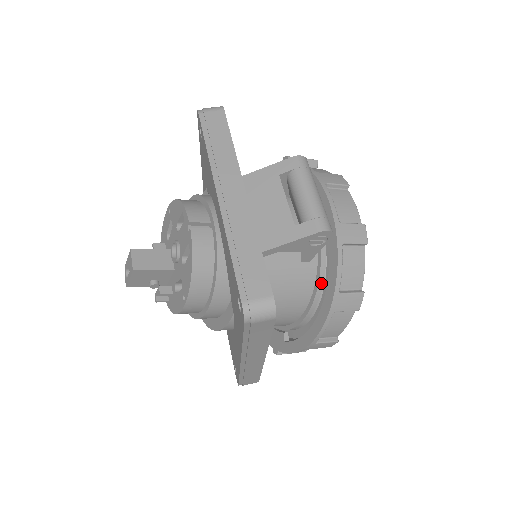
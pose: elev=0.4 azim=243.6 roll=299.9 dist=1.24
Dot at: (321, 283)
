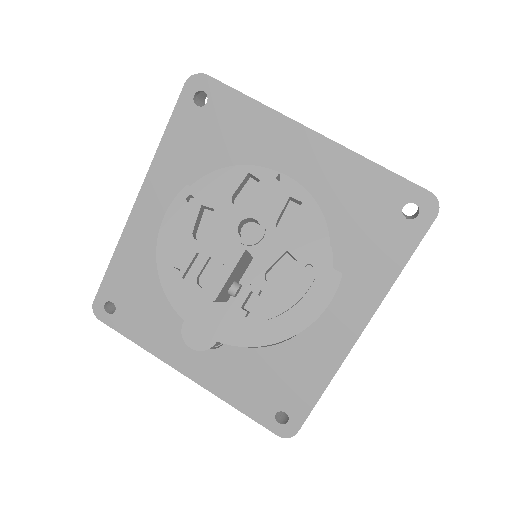
Dot at: occluded
